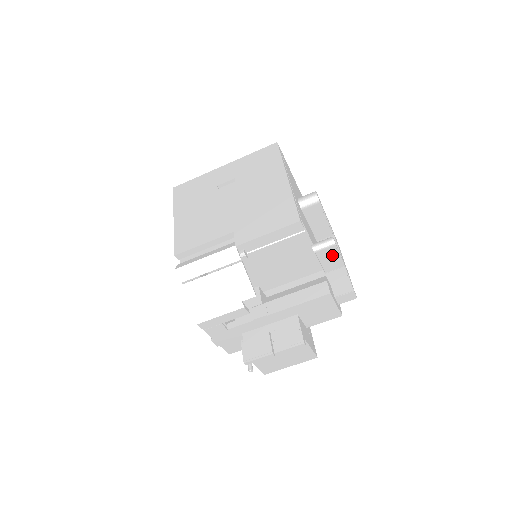
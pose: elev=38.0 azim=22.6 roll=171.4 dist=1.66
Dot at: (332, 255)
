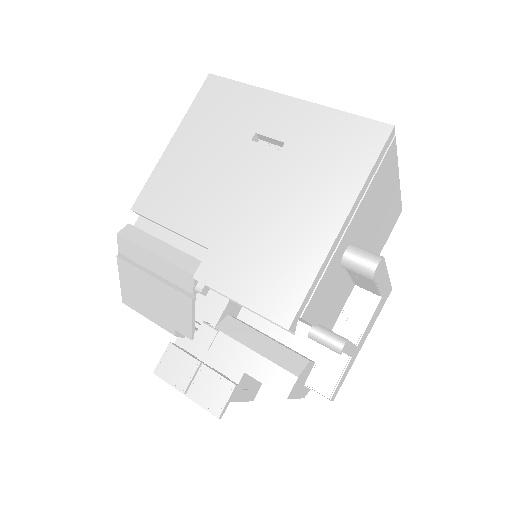
Dot at: occluded
